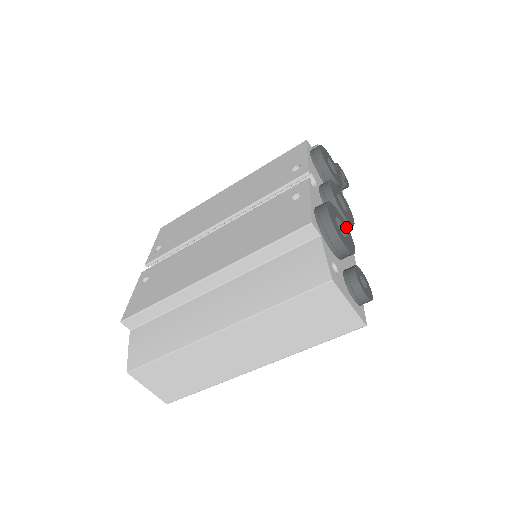
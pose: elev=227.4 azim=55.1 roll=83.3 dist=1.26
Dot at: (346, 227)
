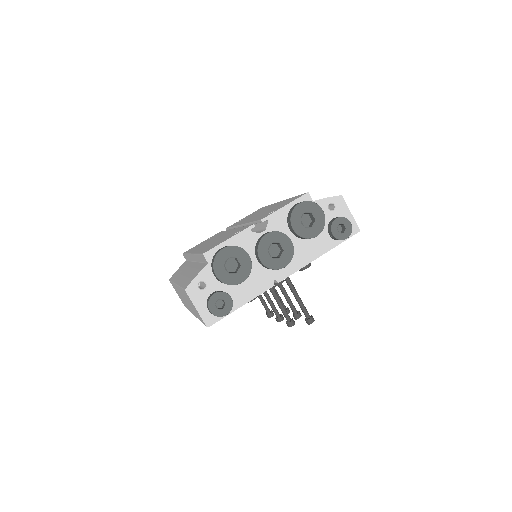
Dot at: (247, 267)
